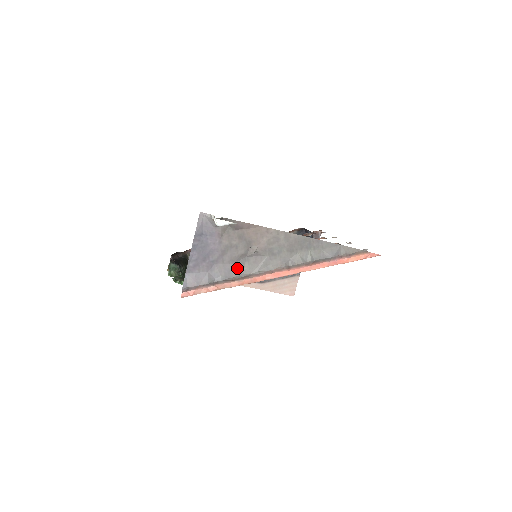
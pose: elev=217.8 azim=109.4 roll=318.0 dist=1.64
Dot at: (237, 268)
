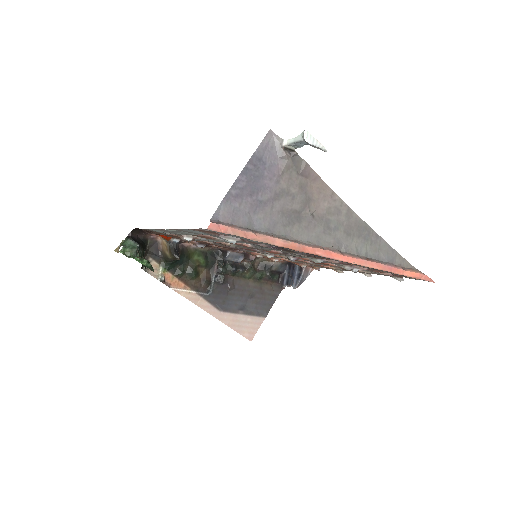
Dot at: (285, 225)
